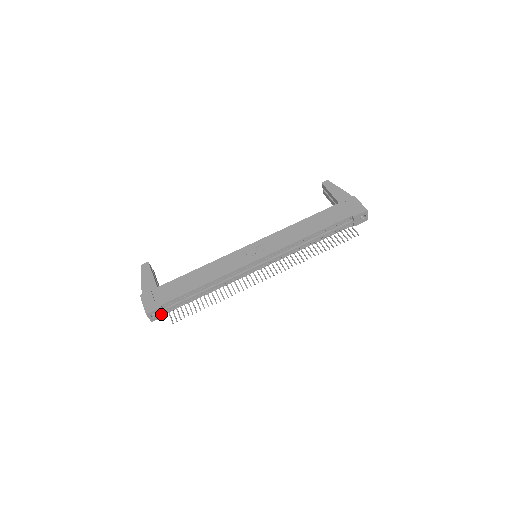
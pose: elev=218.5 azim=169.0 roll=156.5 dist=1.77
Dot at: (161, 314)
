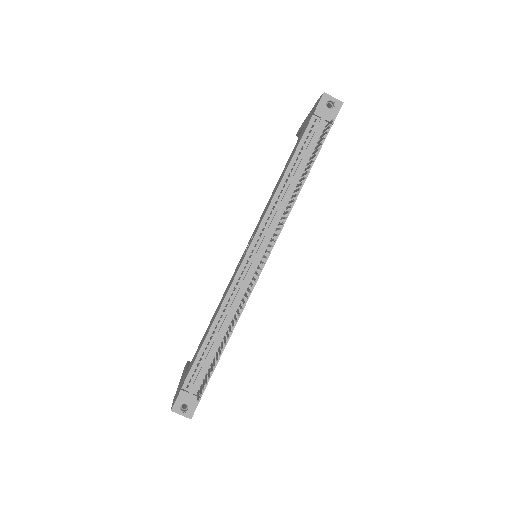
Dot at: (192, 401)
